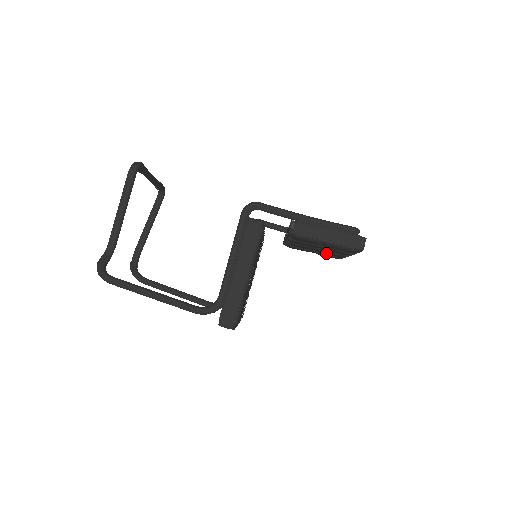
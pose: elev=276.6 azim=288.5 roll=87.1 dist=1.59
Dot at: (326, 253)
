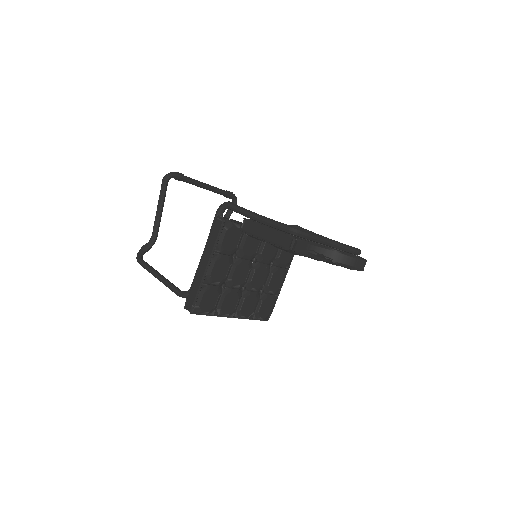
Dot at: occluded
